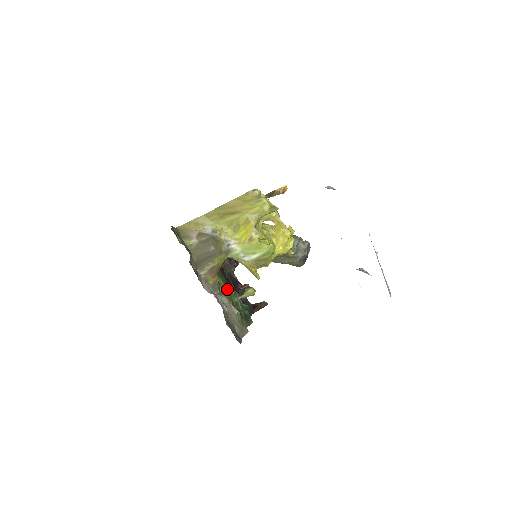
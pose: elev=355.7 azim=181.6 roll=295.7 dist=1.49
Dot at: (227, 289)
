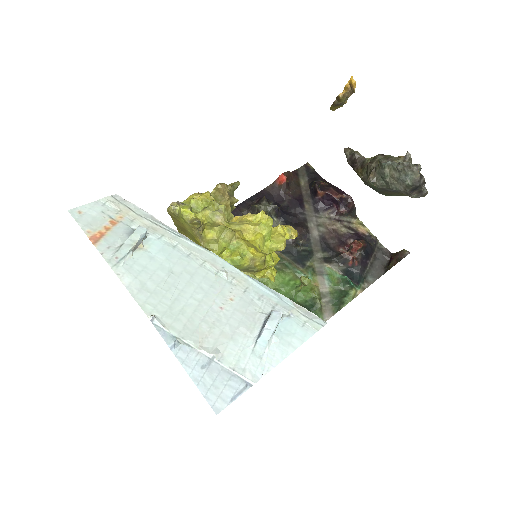
Dot at: (283, 279)
